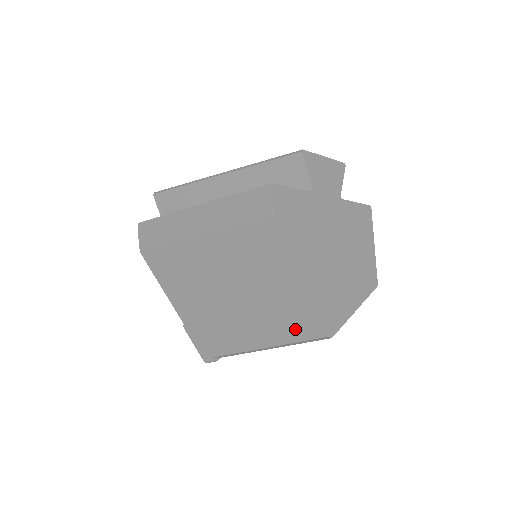
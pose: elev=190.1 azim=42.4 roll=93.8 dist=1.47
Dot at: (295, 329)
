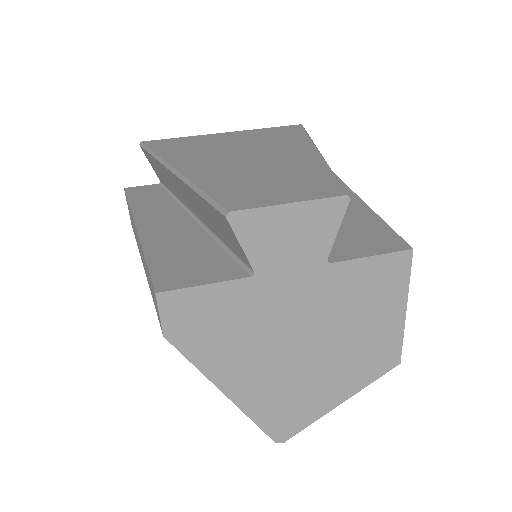
Dot at: occluded
